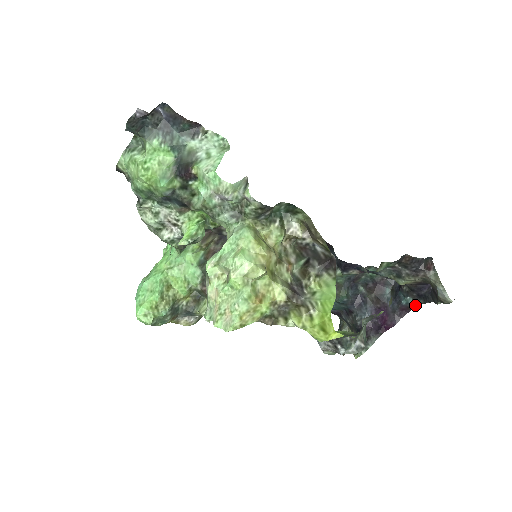
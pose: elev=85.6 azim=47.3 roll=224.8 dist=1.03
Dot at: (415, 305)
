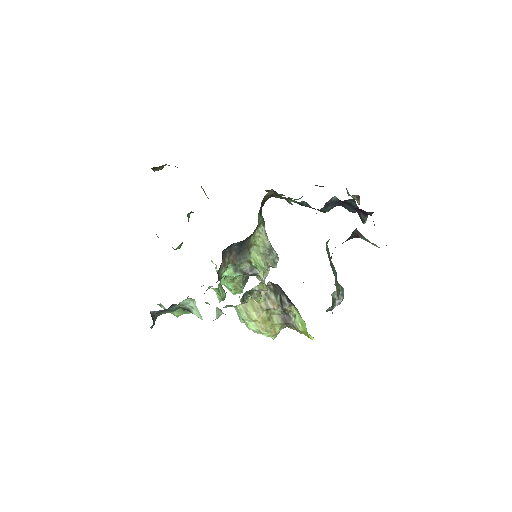
Dot at: occluded
